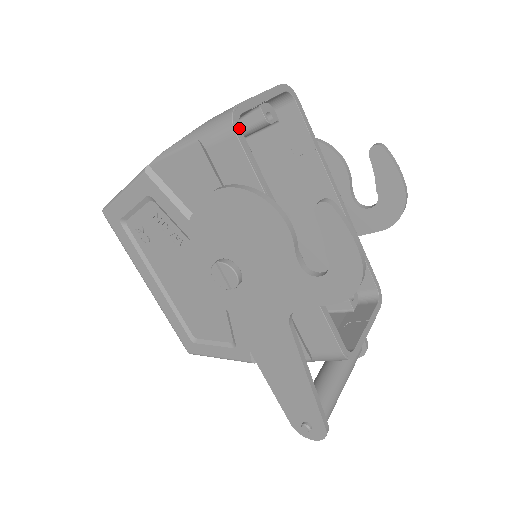
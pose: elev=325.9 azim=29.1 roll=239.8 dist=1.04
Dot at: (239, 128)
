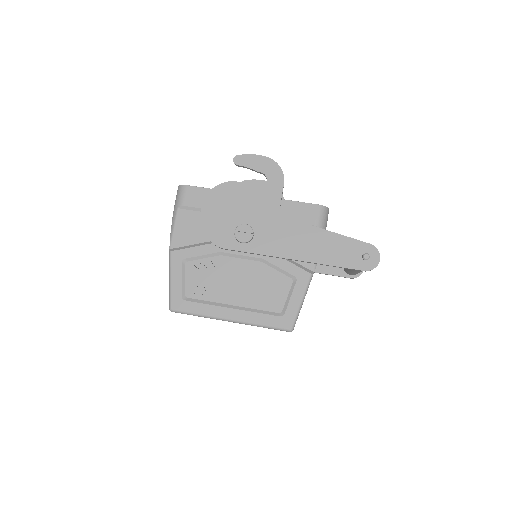
Dot at: (186, 186)
